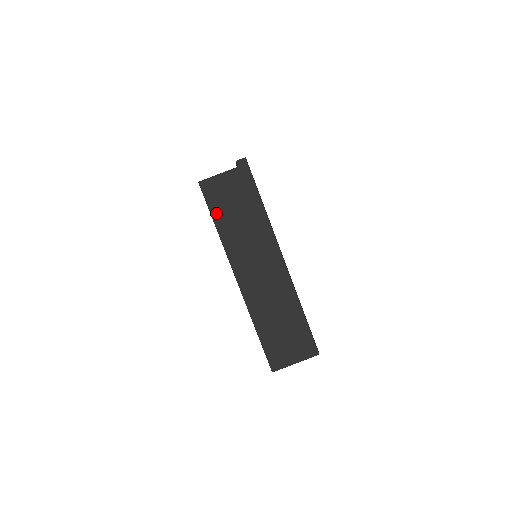
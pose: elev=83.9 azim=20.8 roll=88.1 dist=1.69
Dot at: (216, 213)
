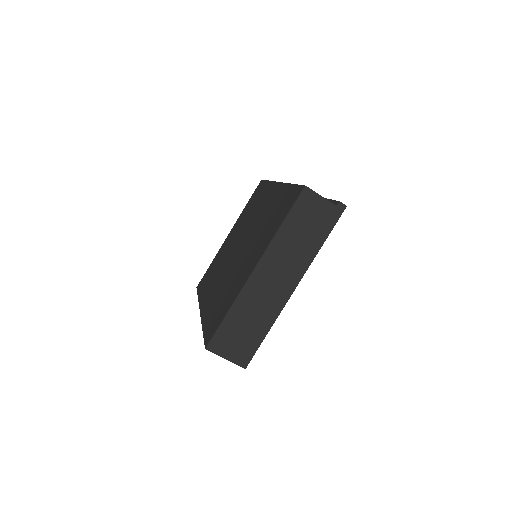
Dot at: (292, 216)
